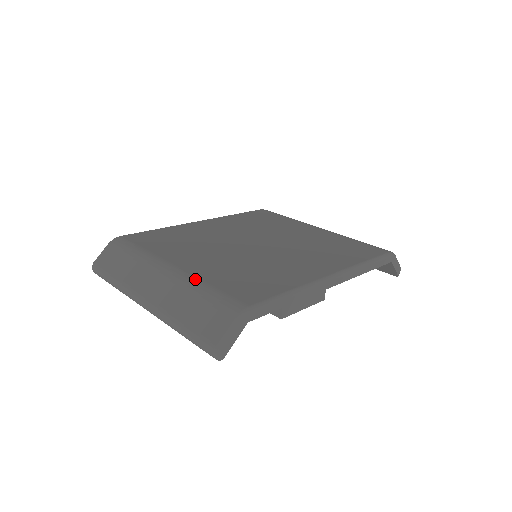
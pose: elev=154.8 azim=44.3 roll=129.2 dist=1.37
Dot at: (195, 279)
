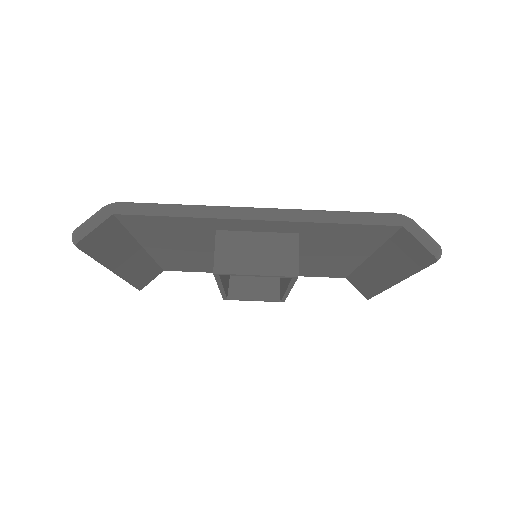
Dot at: occluded
